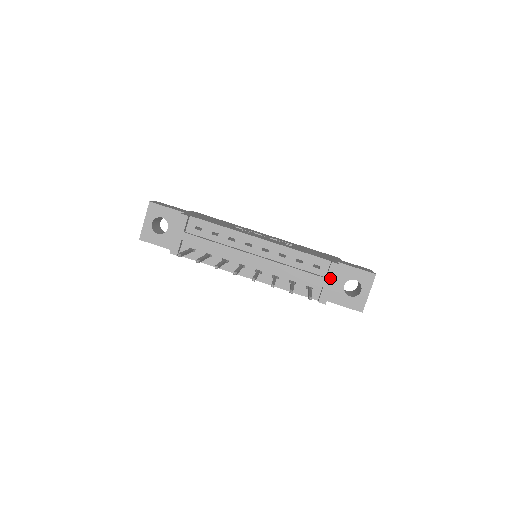
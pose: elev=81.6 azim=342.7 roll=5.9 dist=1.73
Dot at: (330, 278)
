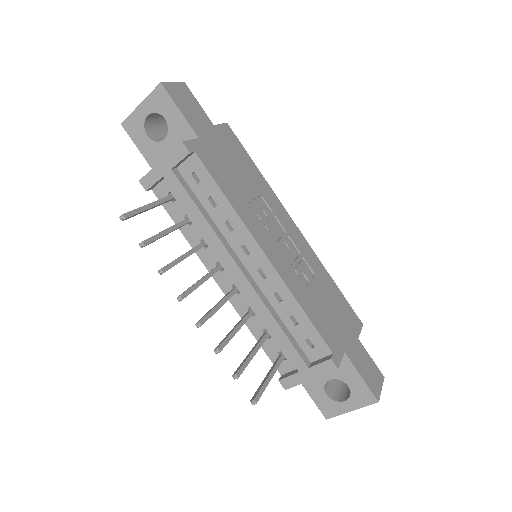
Dot at: (314, 372)
